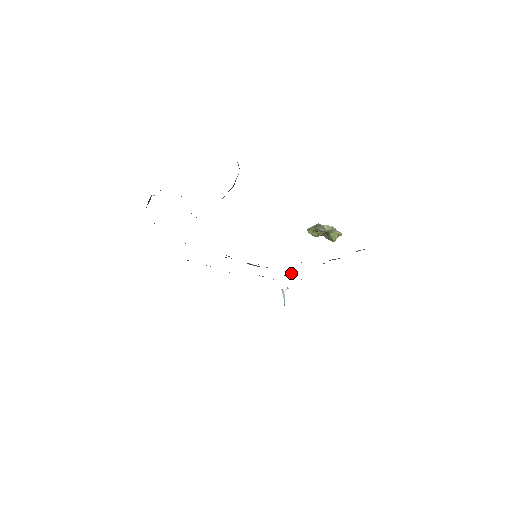
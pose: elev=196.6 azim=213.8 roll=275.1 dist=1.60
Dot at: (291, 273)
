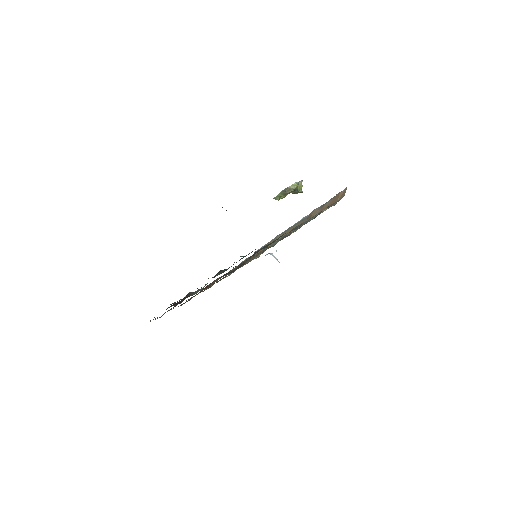
Dot at: (274, 238)
